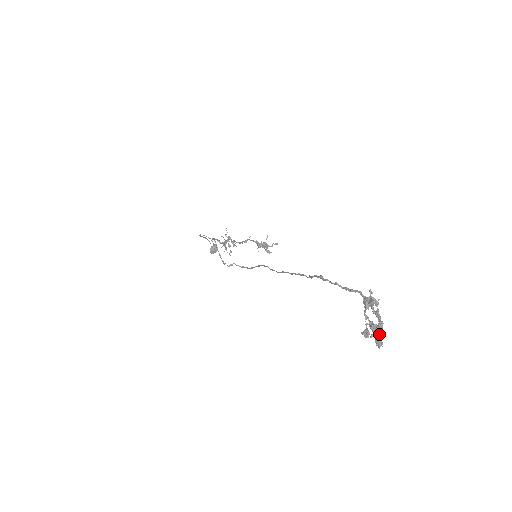
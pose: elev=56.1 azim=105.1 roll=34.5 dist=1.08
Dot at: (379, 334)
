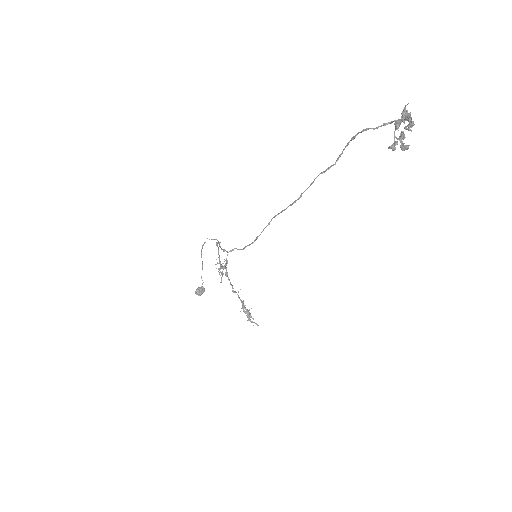
Dot at: (409, 130)
